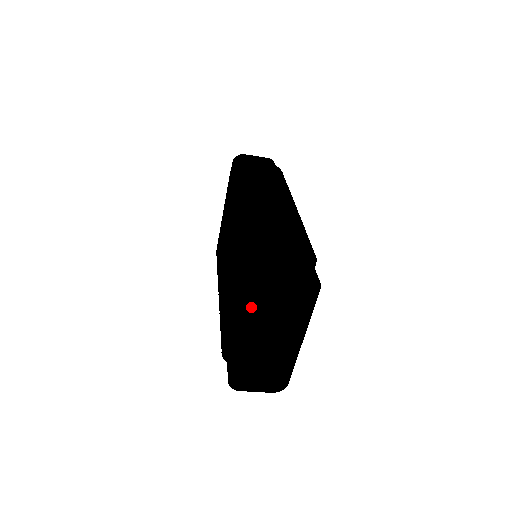
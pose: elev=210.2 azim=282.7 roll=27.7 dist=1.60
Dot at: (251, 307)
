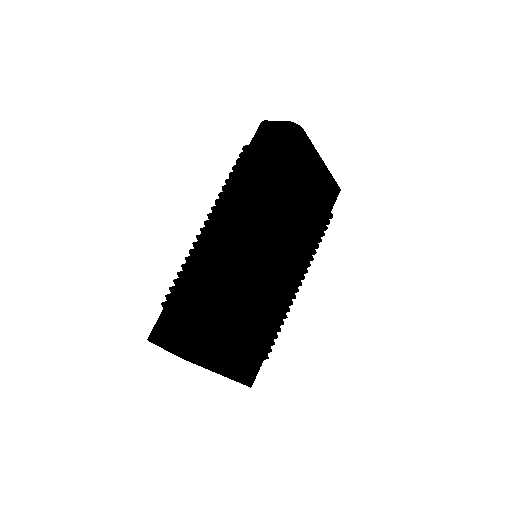
Dot at: occluded
